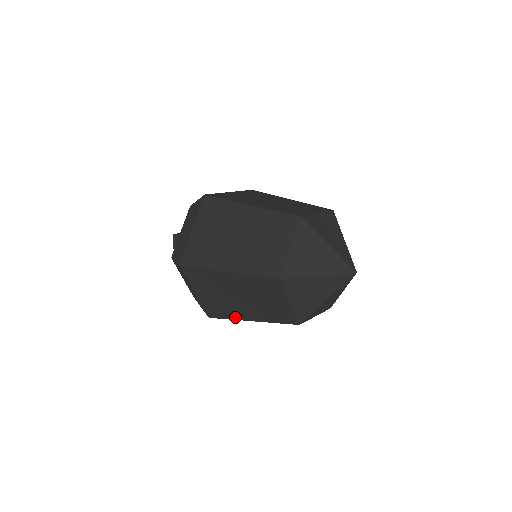
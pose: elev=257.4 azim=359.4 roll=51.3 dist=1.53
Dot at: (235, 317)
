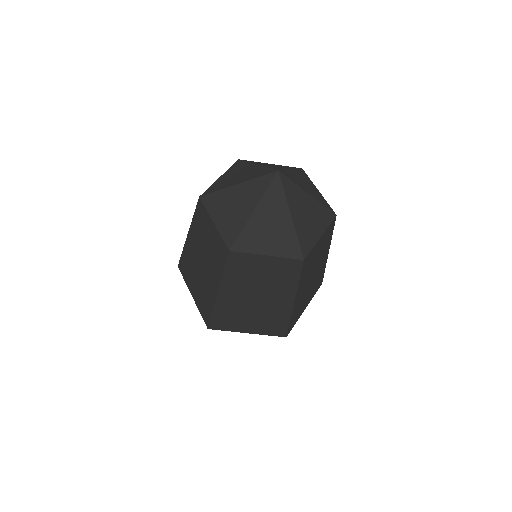
Dot at: (212, 302)
